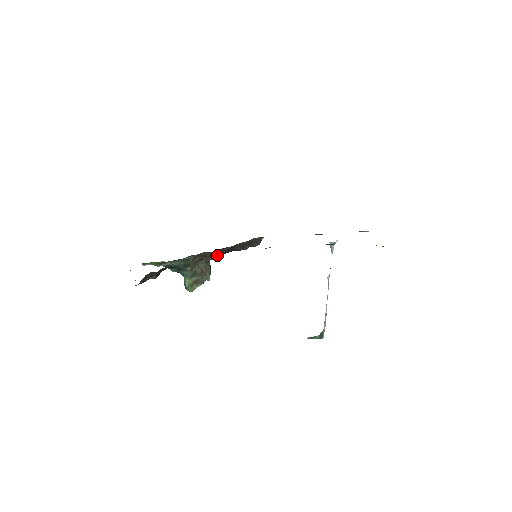
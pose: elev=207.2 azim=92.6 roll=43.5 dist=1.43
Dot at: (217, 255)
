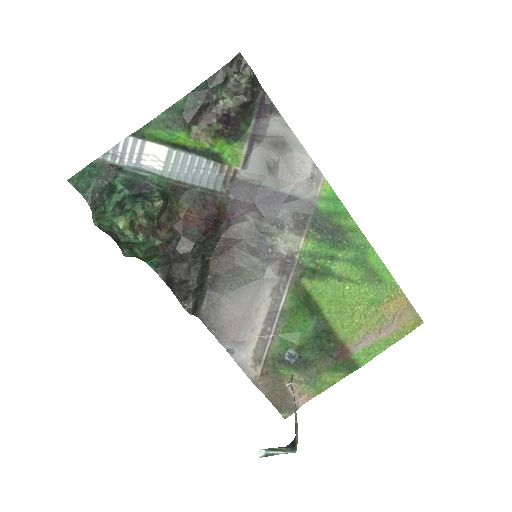
Dot at: (212, 221)
